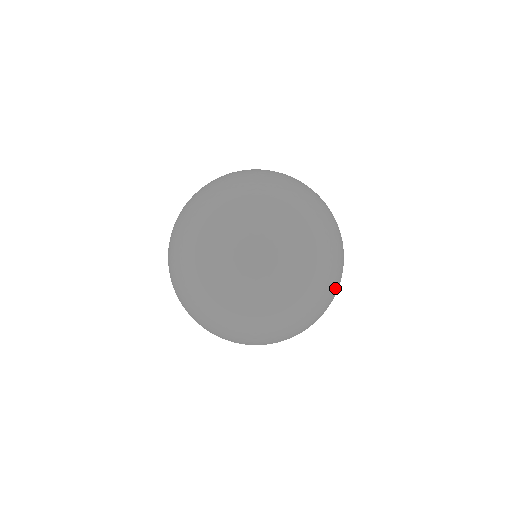
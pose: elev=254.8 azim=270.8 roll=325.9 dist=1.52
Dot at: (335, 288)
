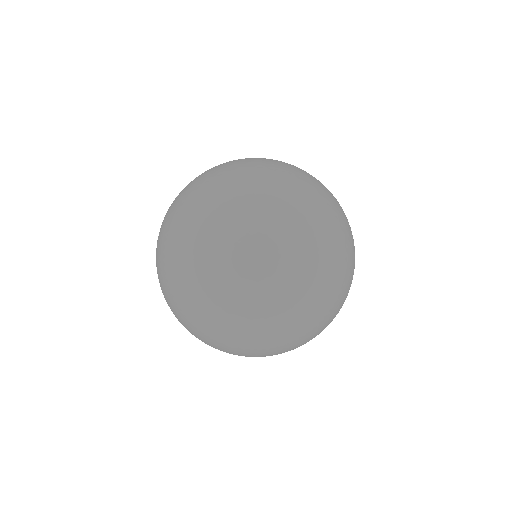
Dot at: (334, 311)
